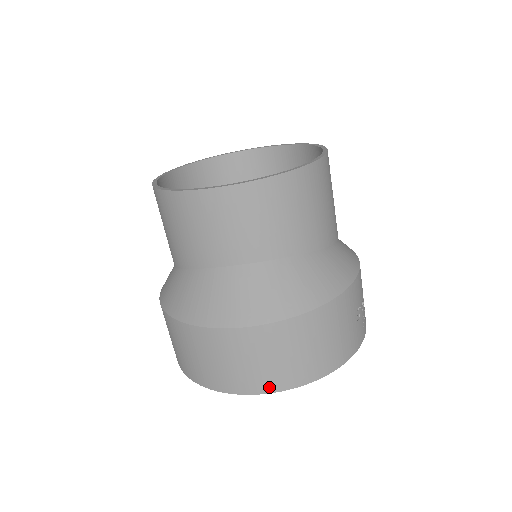
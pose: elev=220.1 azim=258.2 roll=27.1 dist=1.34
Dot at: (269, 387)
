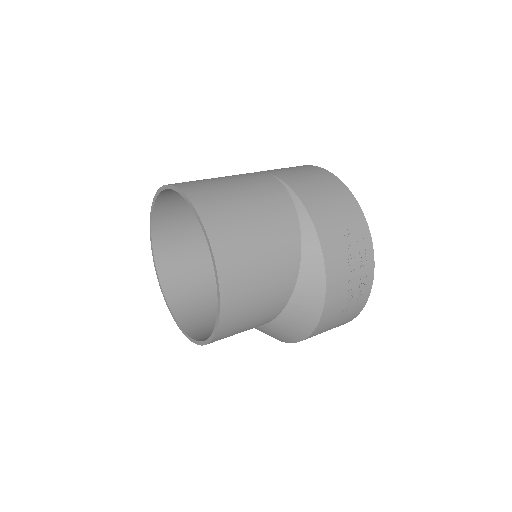
Dot at: occluded
